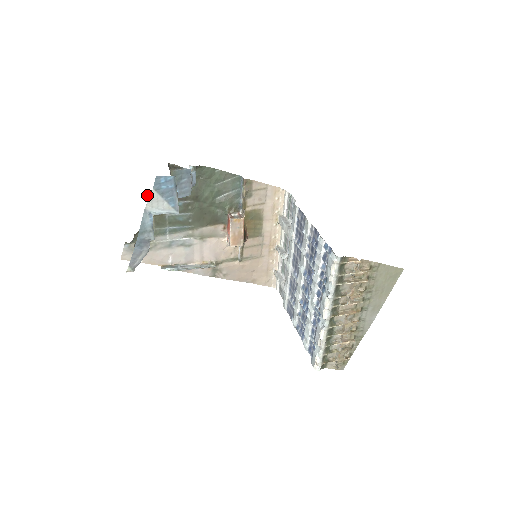
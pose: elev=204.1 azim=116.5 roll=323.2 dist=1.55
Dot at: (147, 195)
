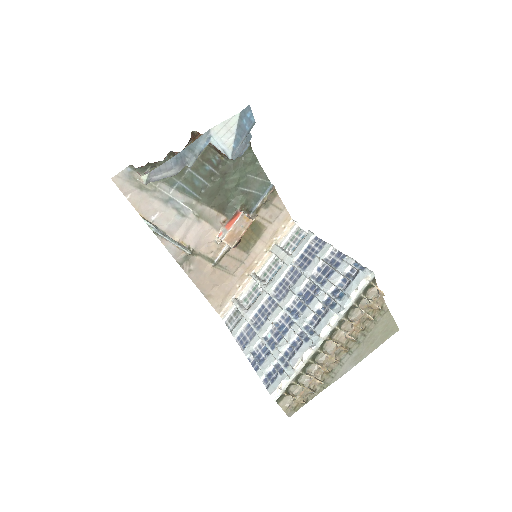
Dot at: (191, 134)
